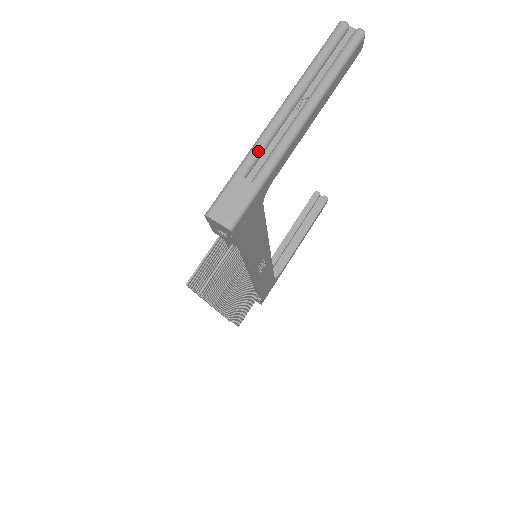
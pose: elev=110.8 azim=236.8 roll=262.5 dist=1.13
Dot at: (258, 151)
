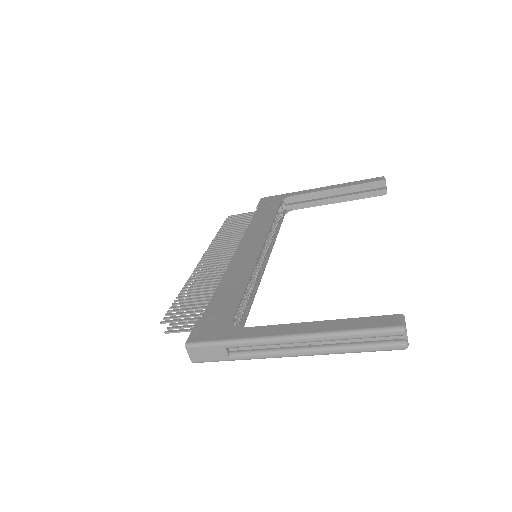
Dot at: (250, 346)
